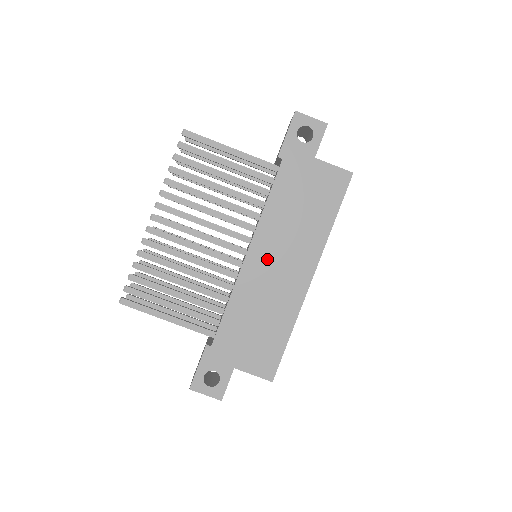
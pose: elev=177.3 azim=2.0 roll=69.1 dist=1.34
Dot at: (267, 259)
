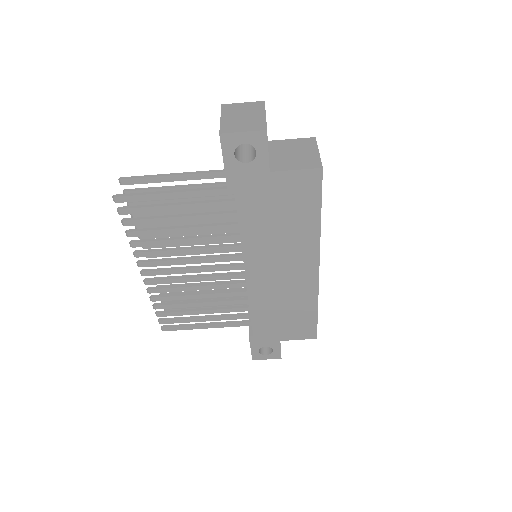
Dot at: (267, 271)
